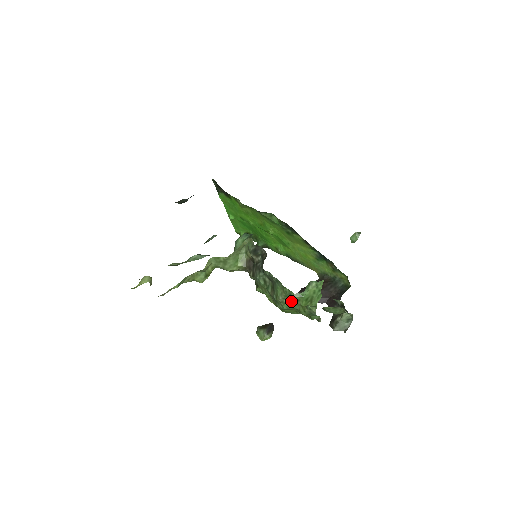
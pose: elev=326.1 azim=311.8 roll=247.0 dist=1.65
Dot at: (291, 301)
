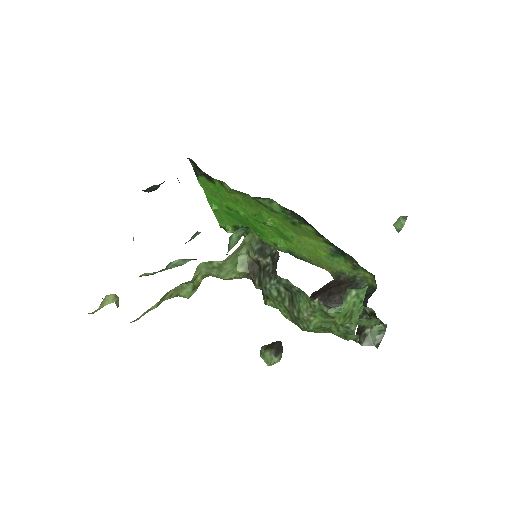
Dot at: (320, 318)
